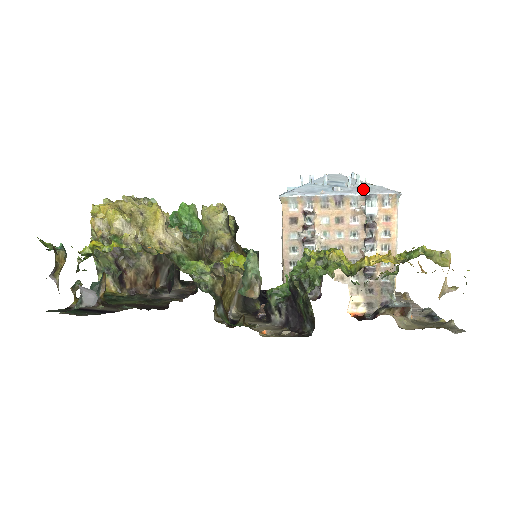
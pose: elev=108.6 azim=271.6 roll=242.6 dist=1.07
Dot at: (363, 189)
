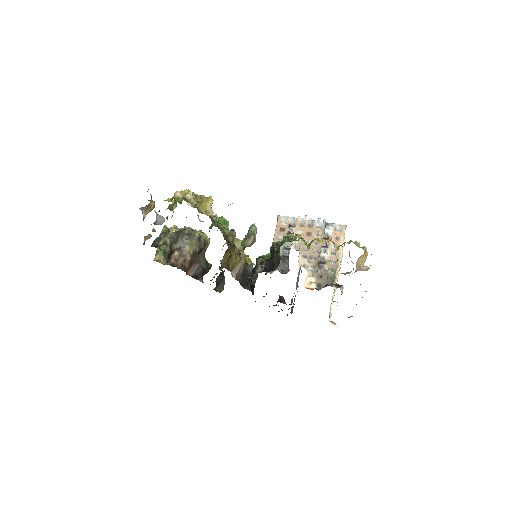
Dot at: occluded
